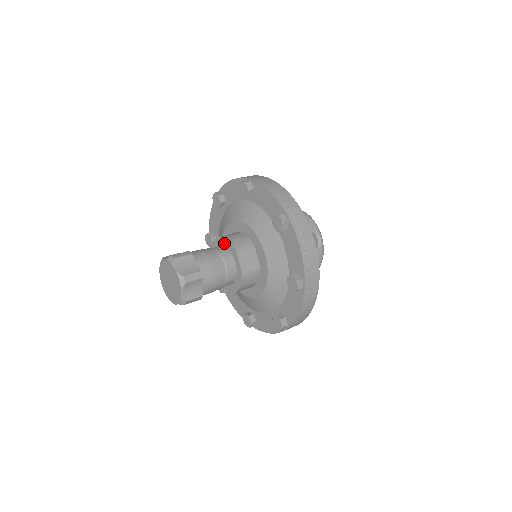
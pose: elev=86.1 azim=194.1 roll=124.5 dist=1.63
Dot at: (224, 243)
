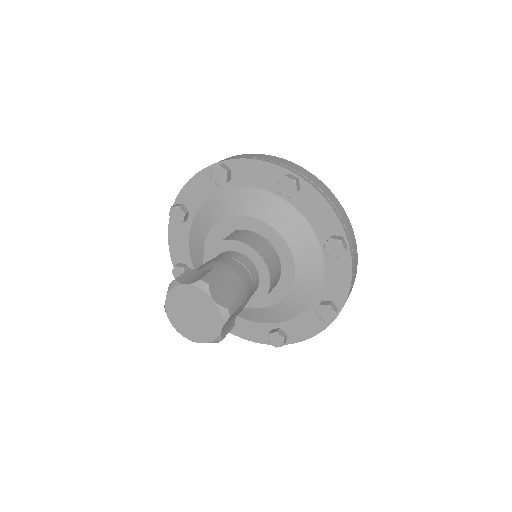
Dot at: (262, 270)
